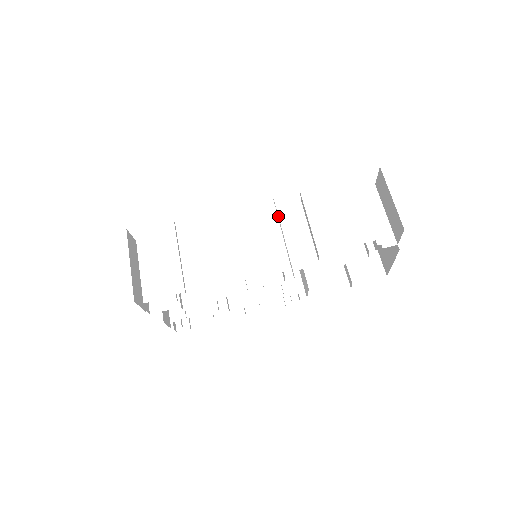
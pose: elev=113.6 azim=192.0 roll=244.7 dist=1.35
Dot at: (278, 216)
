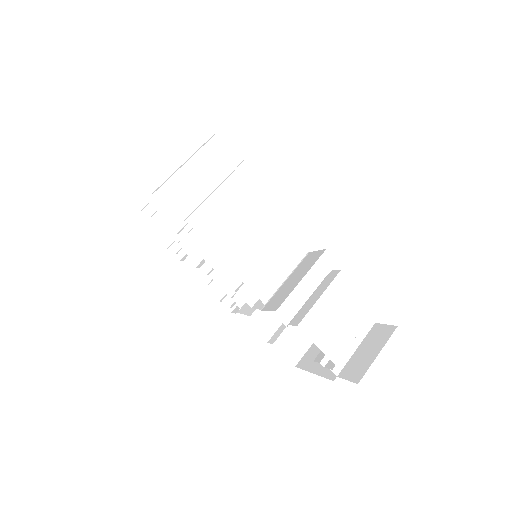
Dot at: (306, 258)
